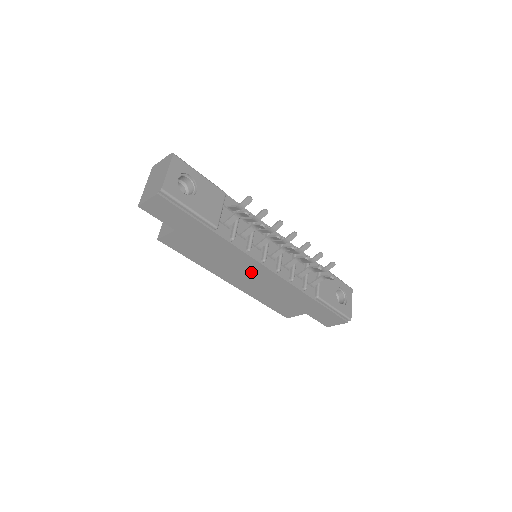
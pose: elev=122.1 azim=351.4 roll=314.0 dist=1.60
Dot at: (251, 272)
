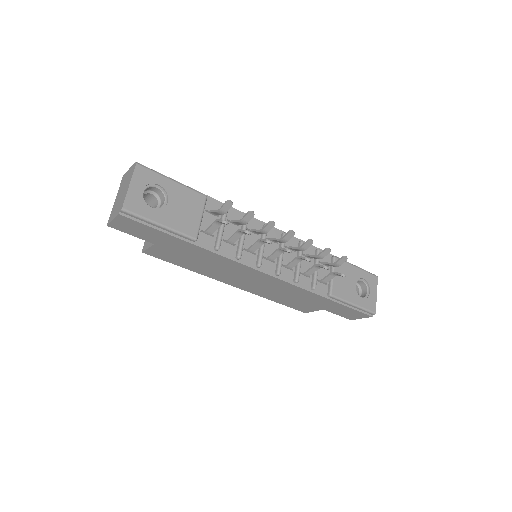
Dot at: (249, 276)
